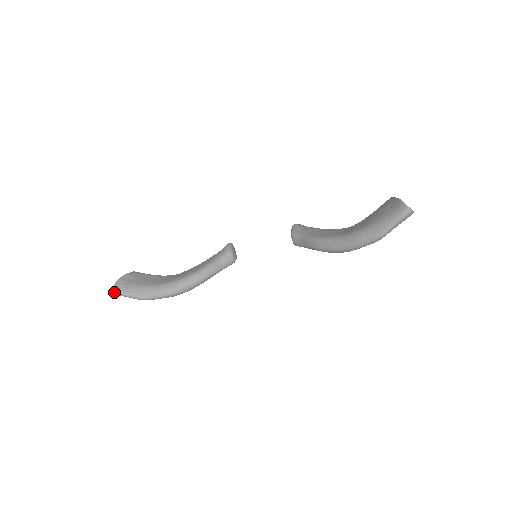
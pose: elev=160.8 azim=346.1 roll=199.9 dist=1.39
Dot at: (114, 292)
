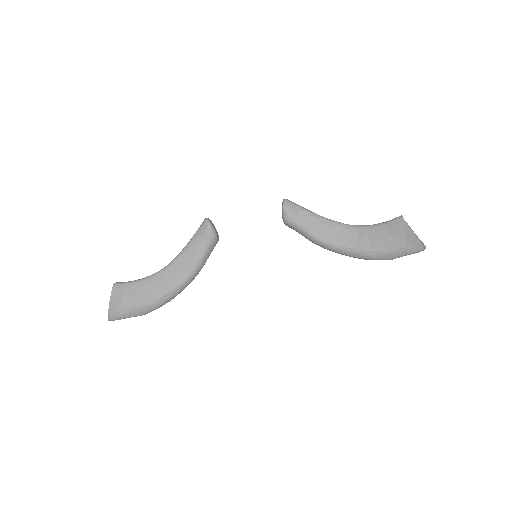
Dot at: occluded
